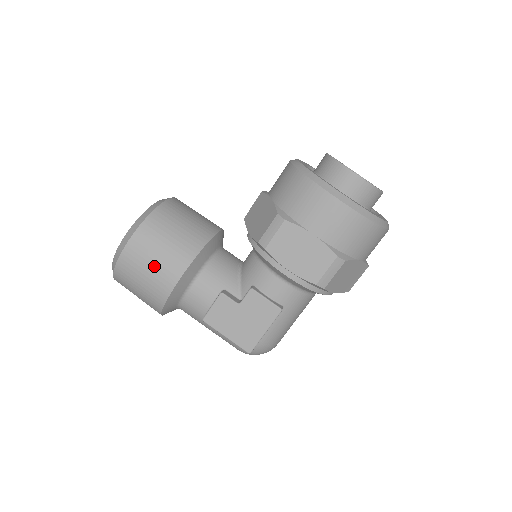
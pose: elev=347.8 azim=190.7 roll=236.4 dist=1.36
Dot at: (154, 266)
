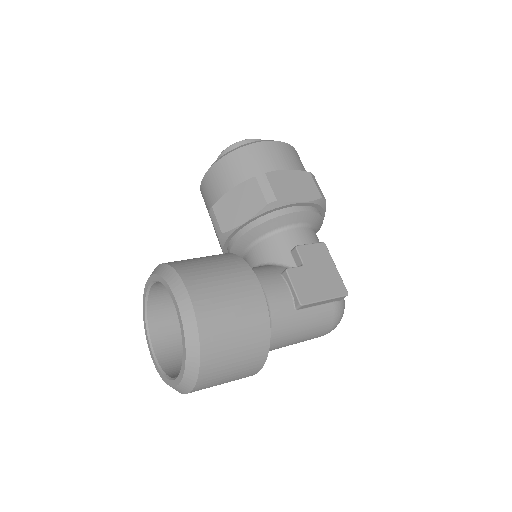
Dot at: (230, 289)
